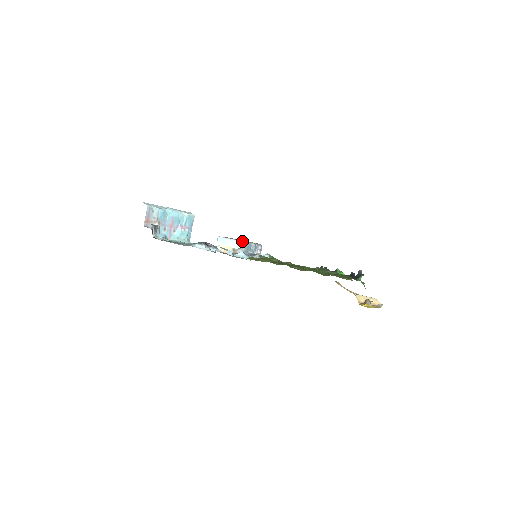
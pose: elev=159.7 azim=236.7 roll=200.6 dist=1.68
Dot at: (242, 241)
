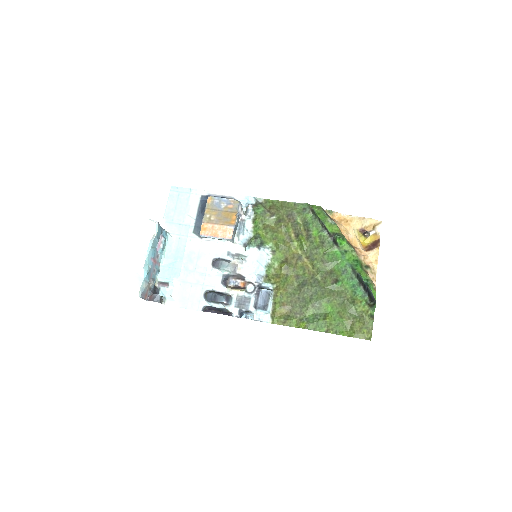
Dot at: (230, 239)
